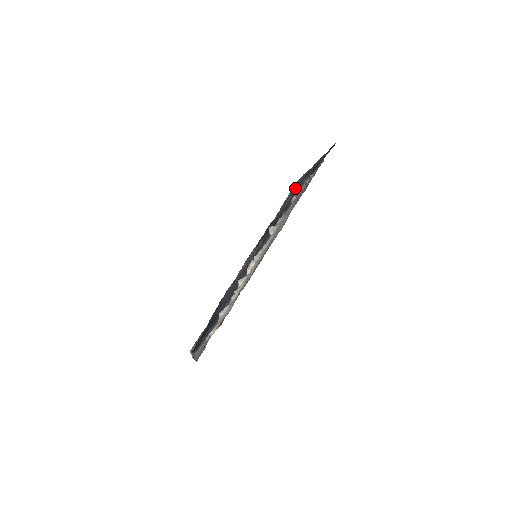
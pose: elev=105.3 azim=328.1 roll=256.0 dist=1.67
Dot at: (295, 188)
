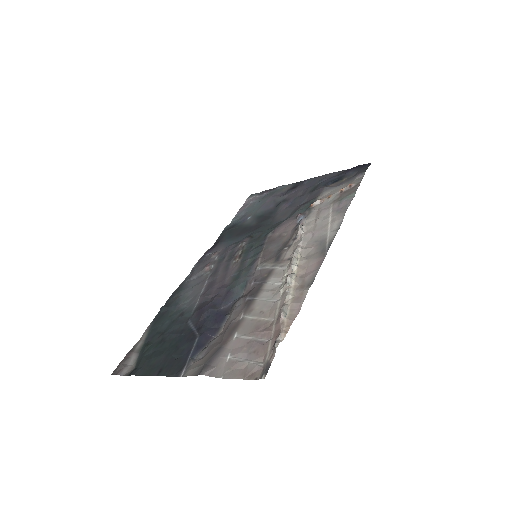
Dot at: (275, 196)
